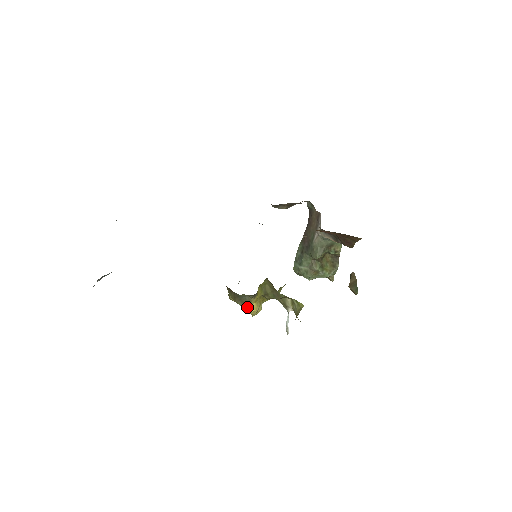
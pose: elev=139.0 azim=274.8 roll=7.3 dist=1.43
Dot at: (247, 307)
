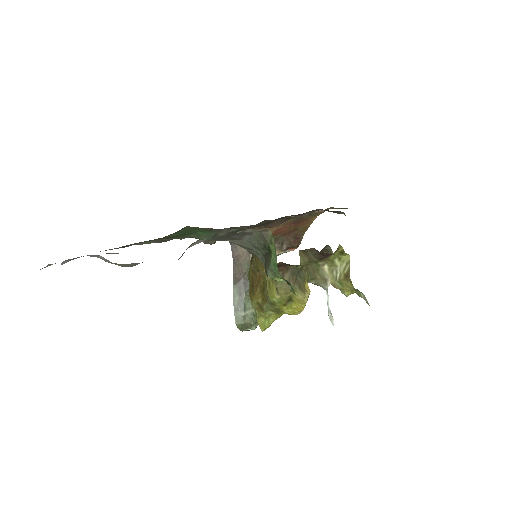
Dot at: (304, 288)
